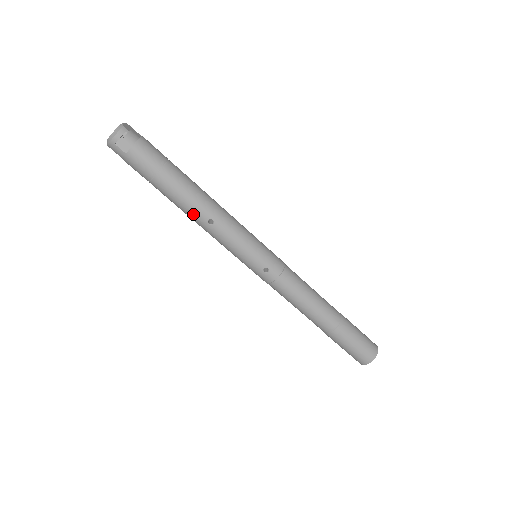
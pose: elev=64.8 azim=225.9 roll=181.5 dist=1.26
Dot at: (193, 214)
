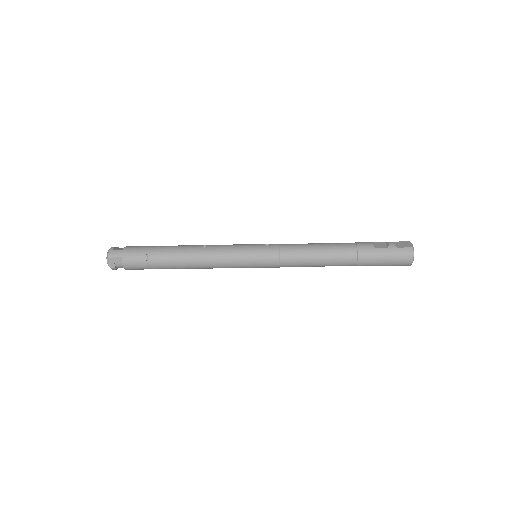
Dot at: occluded
